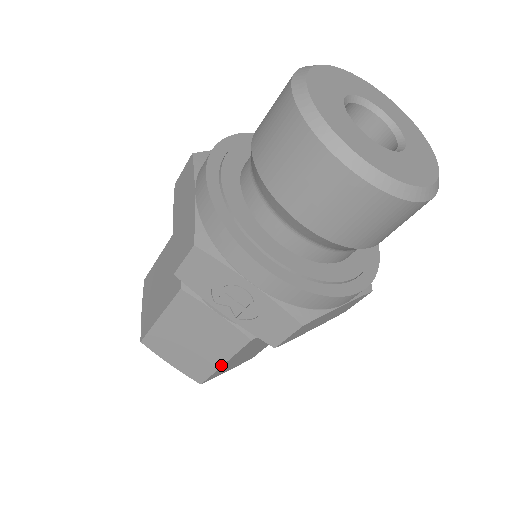
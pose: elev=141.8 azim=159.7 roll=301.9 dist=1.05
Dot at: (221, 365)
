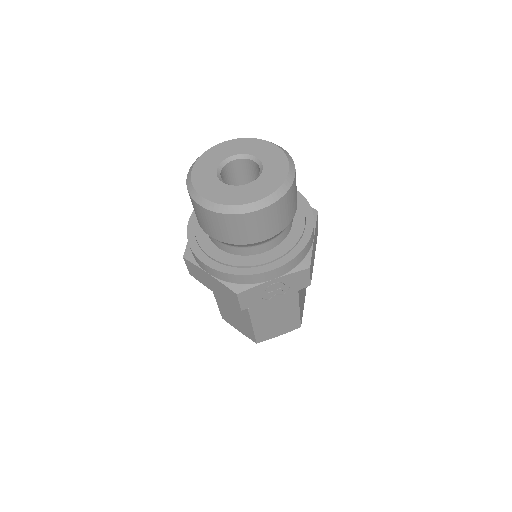
Dot at: (299, 312)
